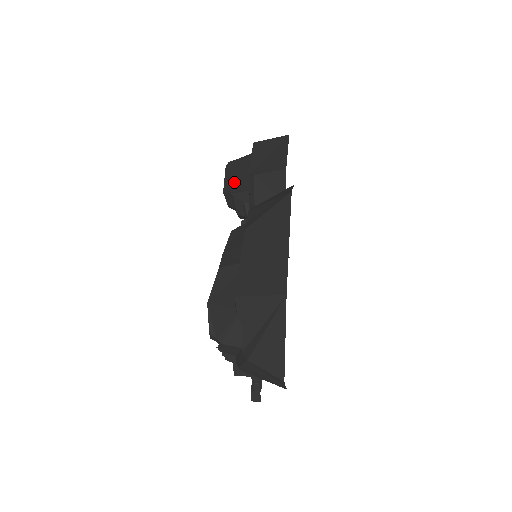
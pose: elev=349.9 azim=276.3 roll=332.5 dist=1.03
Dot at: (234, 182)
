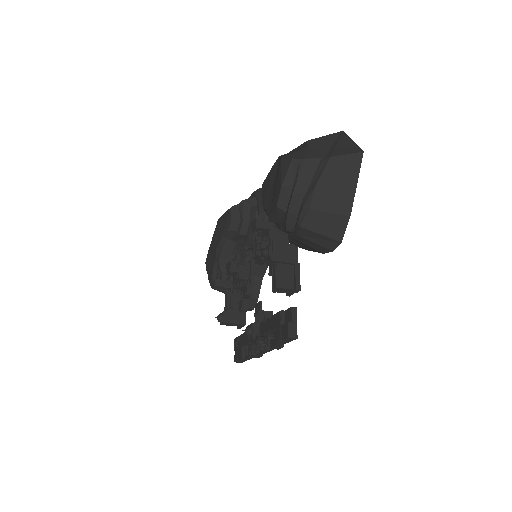
Dot at: occluded
